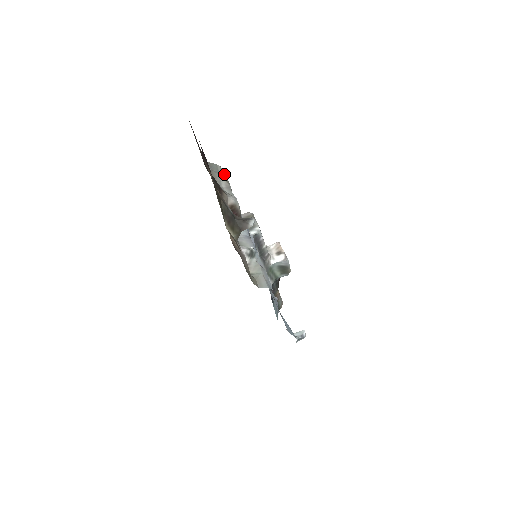
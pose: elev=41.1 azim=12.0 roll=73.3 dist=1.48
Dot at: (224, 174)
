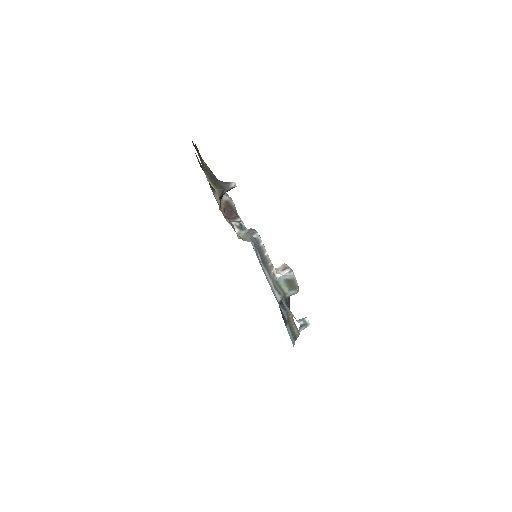
Dot at: occluded
